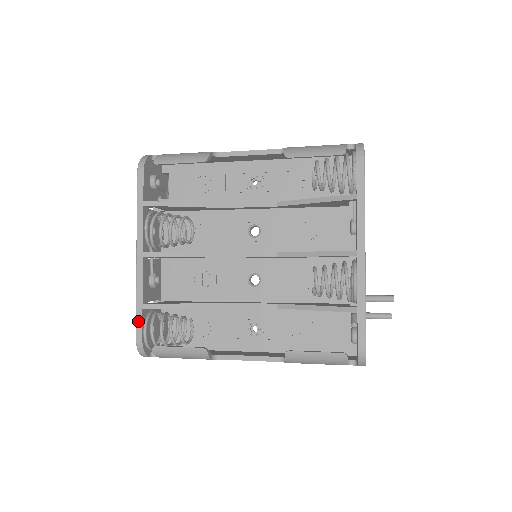
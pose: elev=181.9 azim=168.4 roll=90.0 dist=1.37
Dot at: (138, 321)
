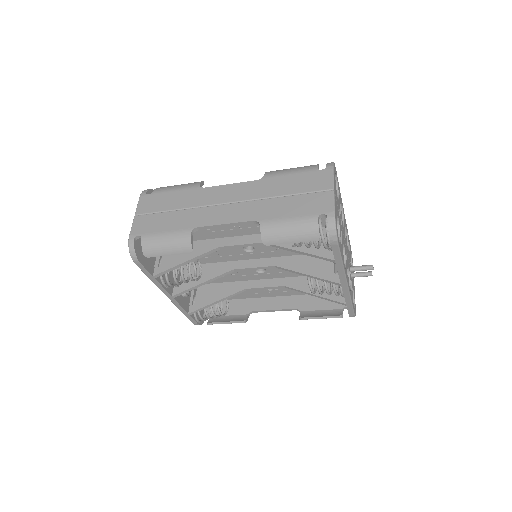
Dot at: (190, 319)
